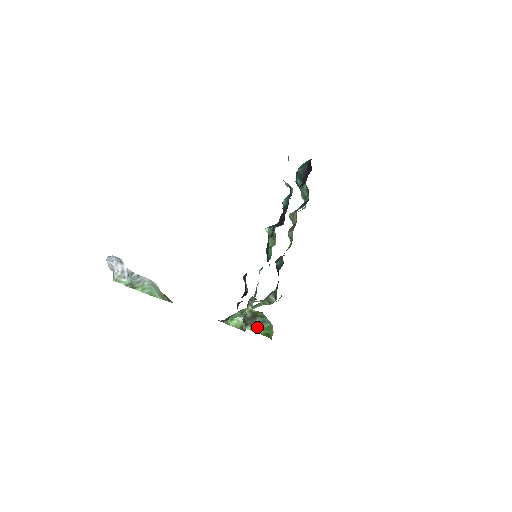
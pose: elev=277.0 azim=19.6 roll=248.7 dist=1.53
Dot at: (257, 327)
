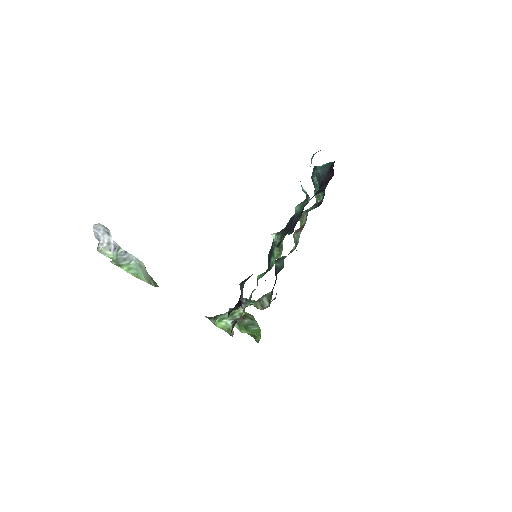
Dot at: (245, 328)
